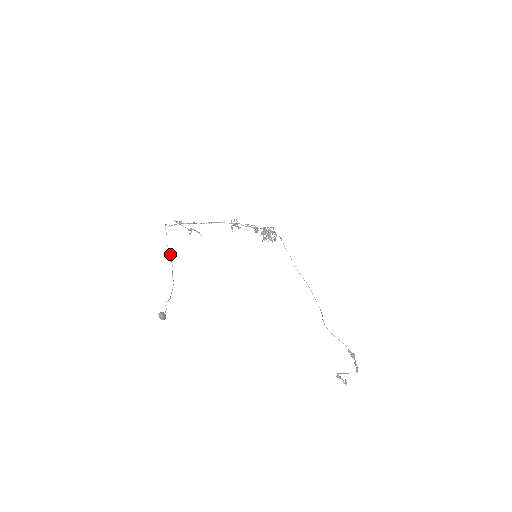
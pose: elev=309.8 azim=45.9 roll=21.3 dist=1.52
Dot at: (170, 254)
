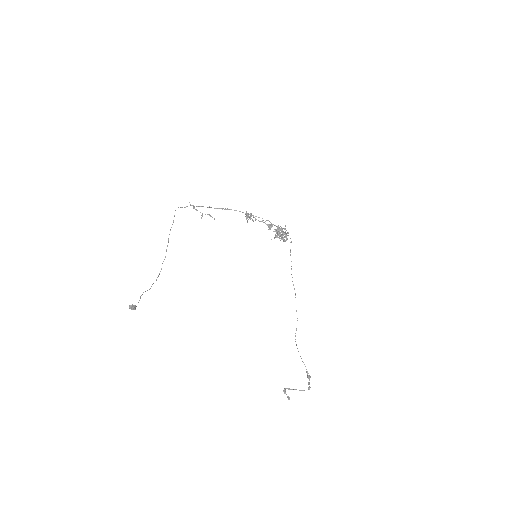
Dot at: (168, 242)
